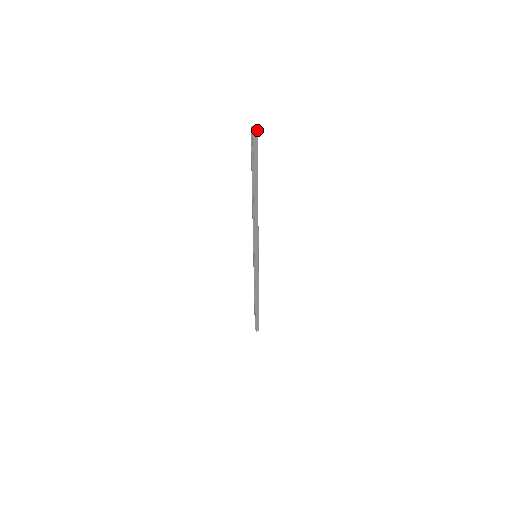
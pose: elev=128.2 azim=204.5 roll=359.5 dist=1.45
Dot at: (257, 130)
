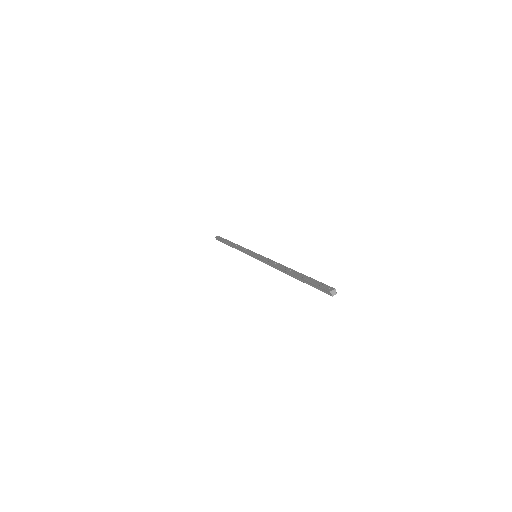
Dot at: (335, 293)
